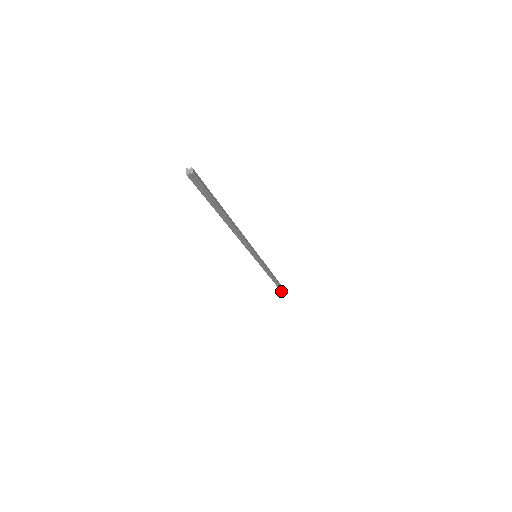
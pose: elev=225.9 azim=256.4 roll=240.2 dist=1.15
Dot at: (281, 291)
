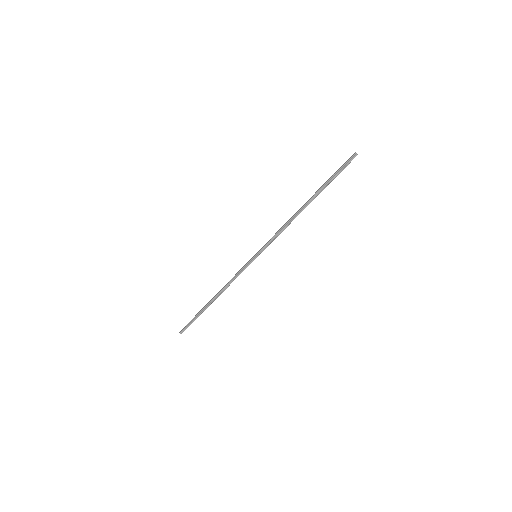
Dot at: (184, 328)
